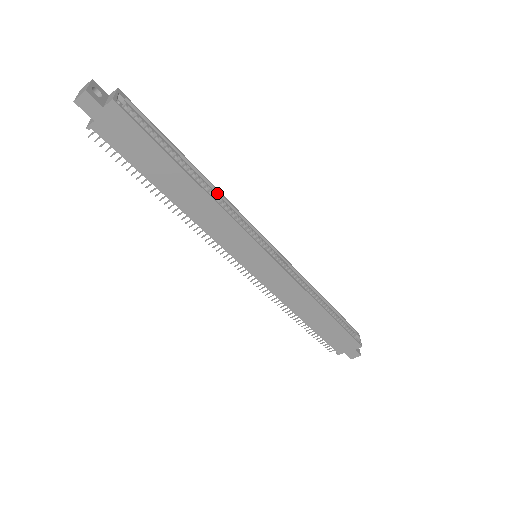
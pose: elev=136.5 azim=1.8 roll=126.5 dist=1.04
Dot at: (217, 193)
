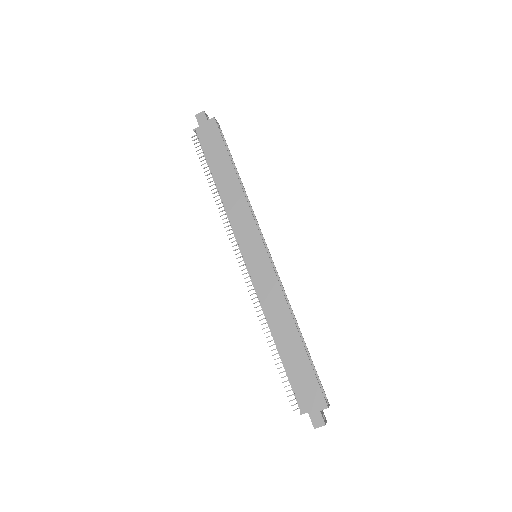
Dot at: (247, 199)
